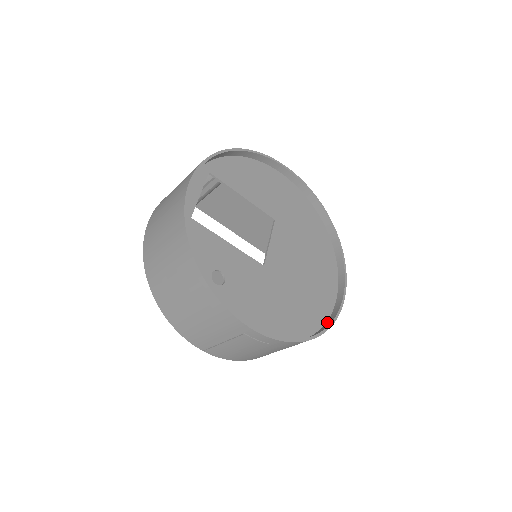
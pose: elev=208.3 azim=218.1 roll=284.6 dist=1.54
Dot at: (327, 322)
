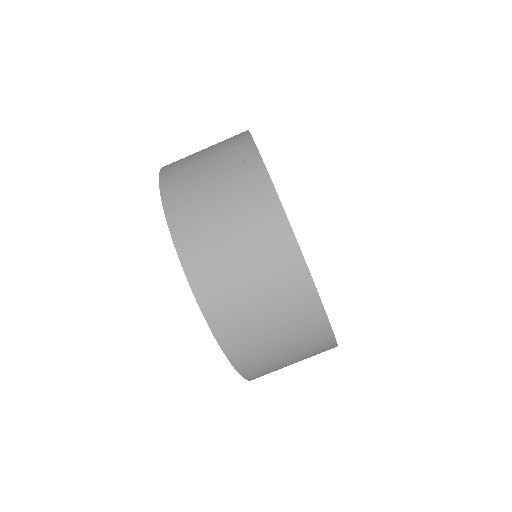
Dot at: (296, 268)
